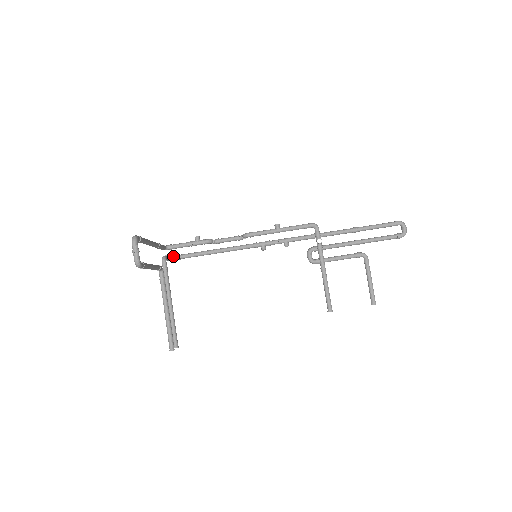
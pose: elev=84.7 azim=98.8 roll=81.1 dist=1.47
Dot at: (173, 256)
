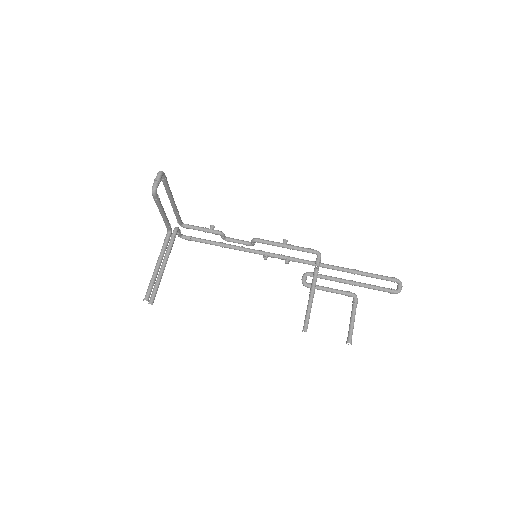
Dot at: (185, 235)
